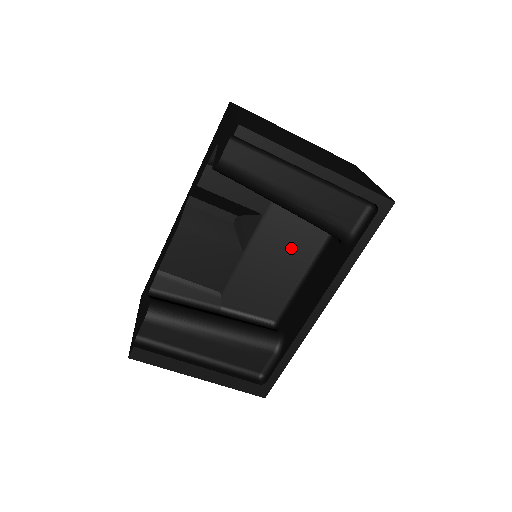
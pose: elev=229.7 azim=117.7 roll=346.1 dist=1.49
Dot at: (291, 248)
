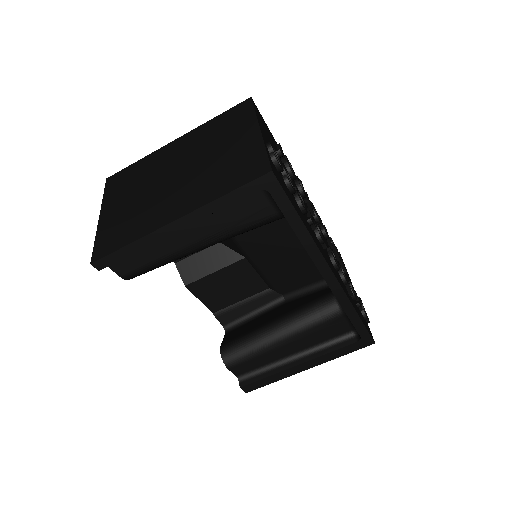
Dot at: (271, 230)
